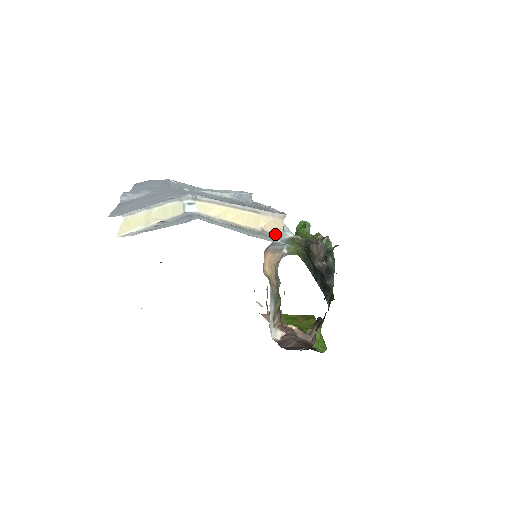
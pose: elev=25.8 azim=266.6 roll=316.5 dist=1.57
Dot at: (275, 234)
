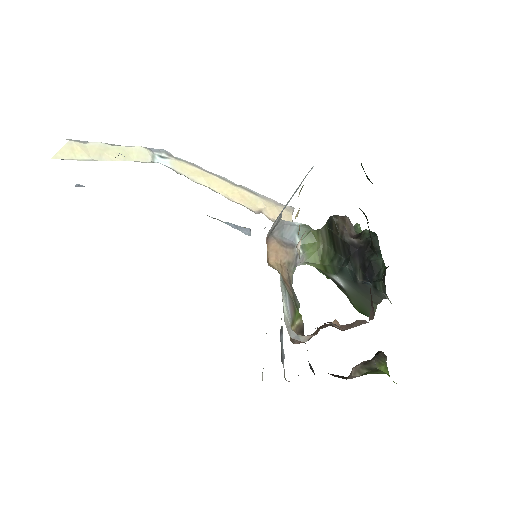
Dot at: occluded
